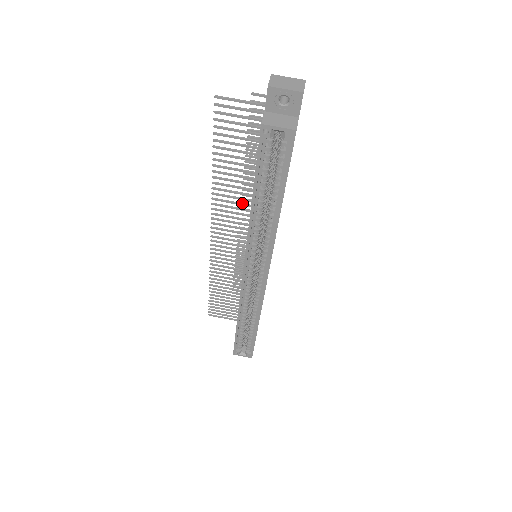
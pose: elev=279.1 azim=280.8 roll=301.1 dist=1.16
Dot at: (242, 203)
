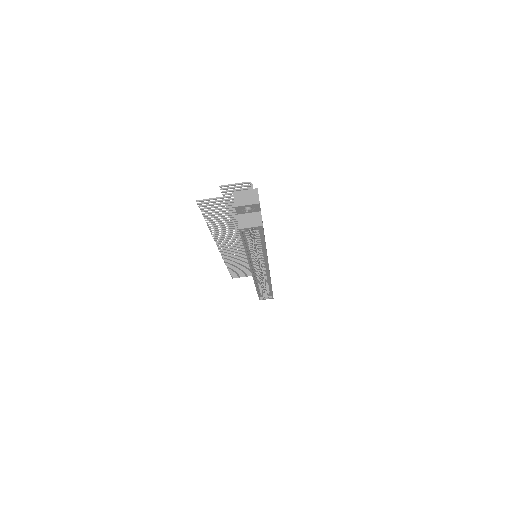
Dot at: (235, 233)
